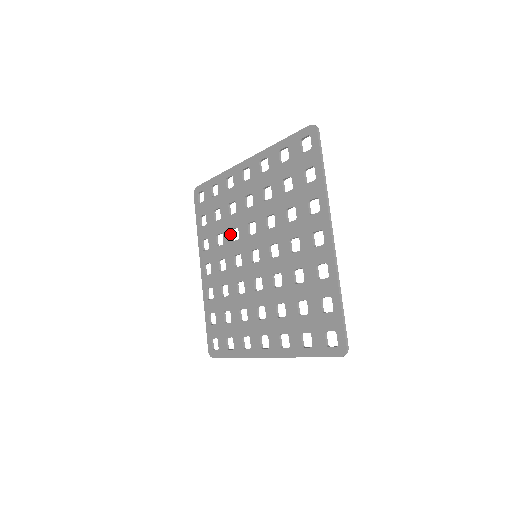
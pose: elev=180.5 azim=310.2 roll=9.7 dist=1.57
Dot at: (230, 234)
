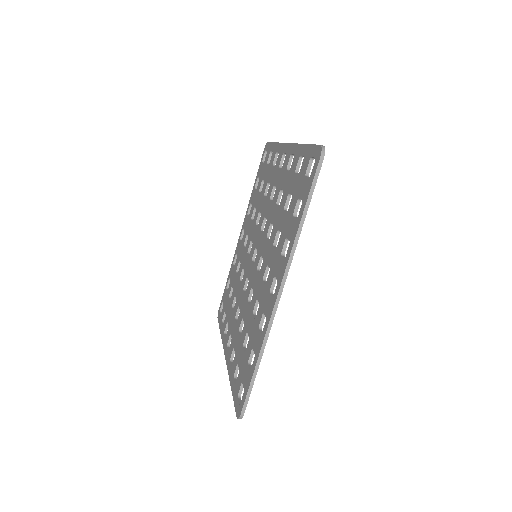
Dot at: (239, 283)
